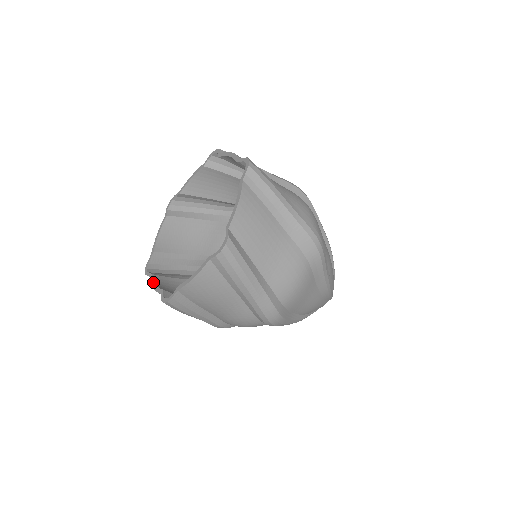
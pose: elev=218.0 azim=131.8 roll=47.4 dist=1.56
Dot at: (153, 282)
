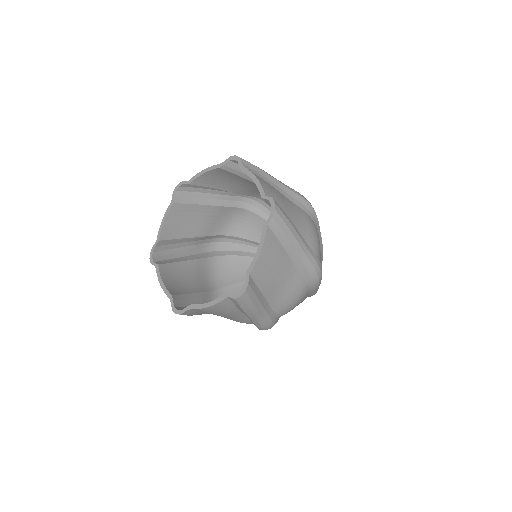
Dot at: (202, 304)
